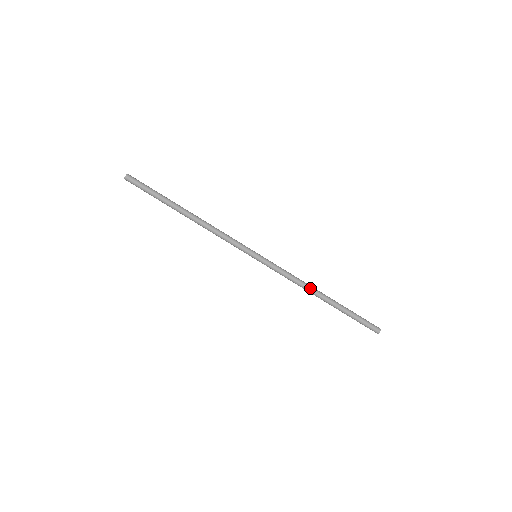
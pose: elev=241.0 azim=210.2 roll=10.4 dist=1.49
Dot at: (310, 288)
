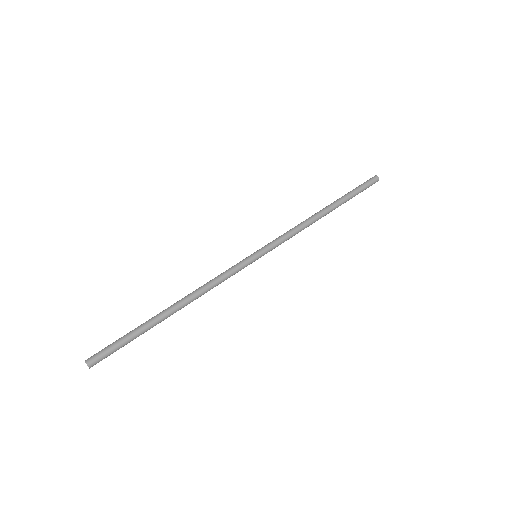
Dot at: (314, 220)
